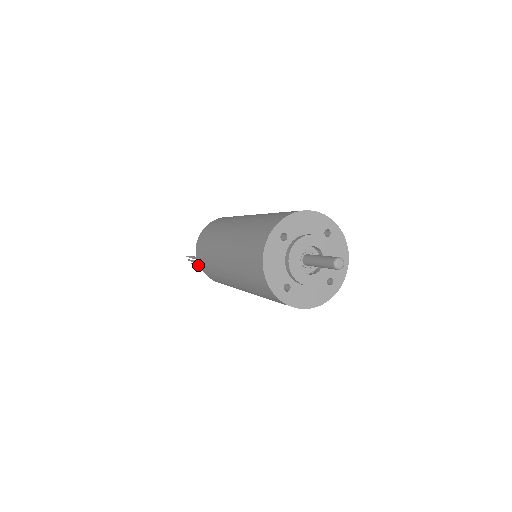
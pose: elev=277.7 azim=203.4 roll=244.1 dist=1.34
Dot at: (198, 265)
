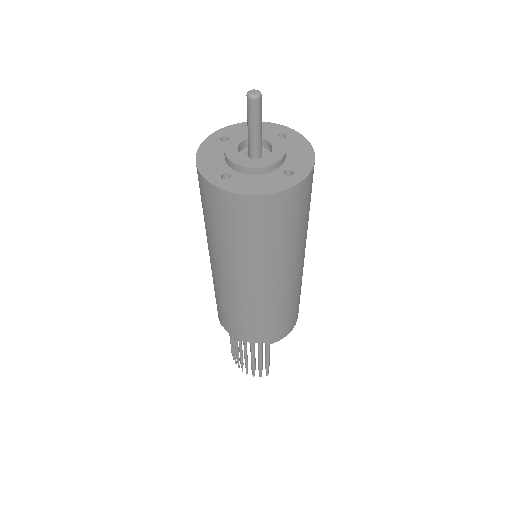
Dot at: (235, 349)
